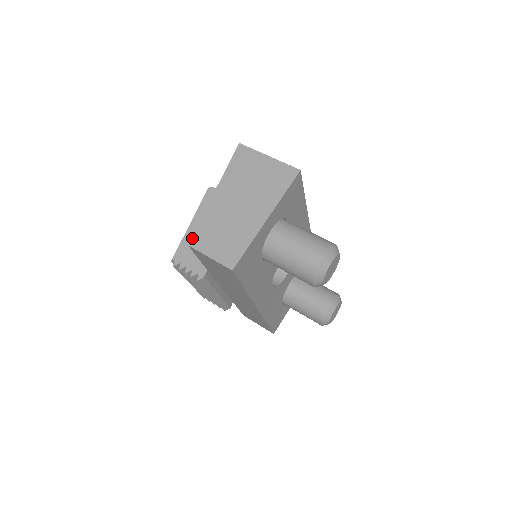
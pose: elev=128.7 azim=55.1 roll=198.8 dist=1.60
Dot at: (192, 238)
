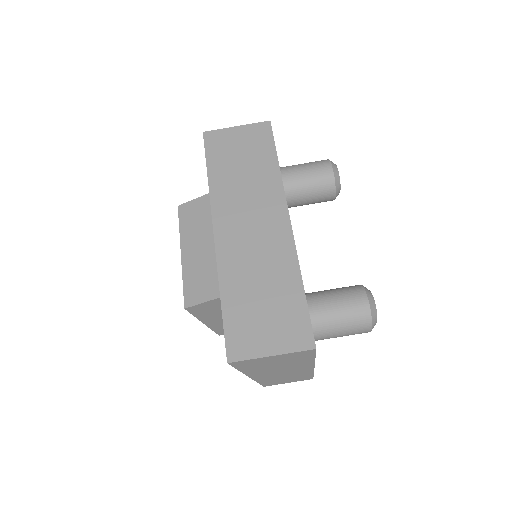
Dot at: (263, 386)
